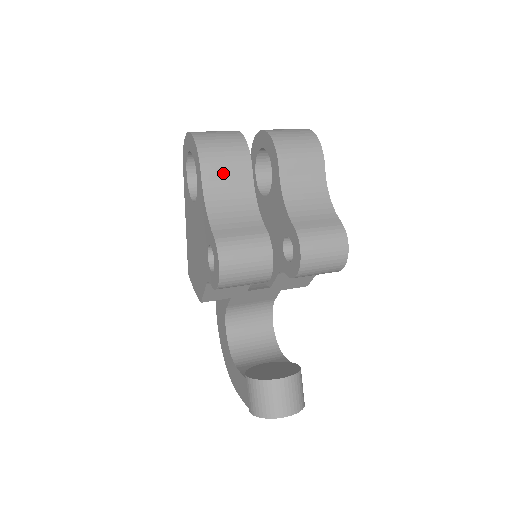
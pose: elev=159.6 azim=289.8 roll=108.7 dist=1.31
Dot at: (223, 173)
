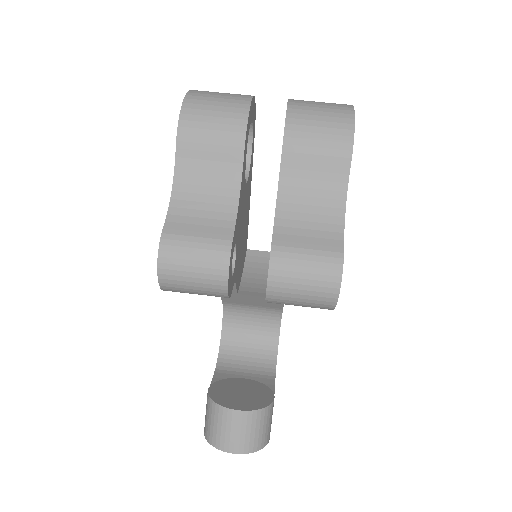
Dot at: (204, 151)
